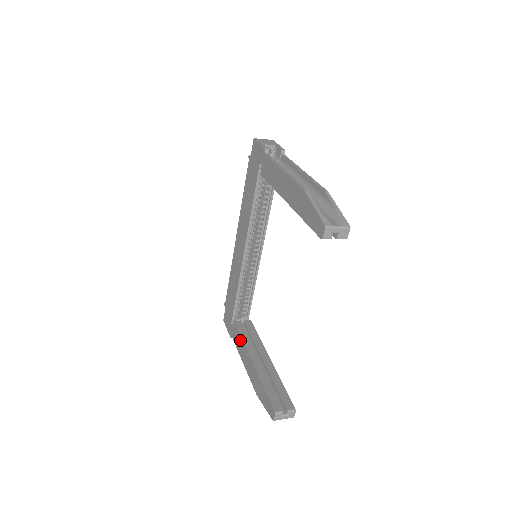
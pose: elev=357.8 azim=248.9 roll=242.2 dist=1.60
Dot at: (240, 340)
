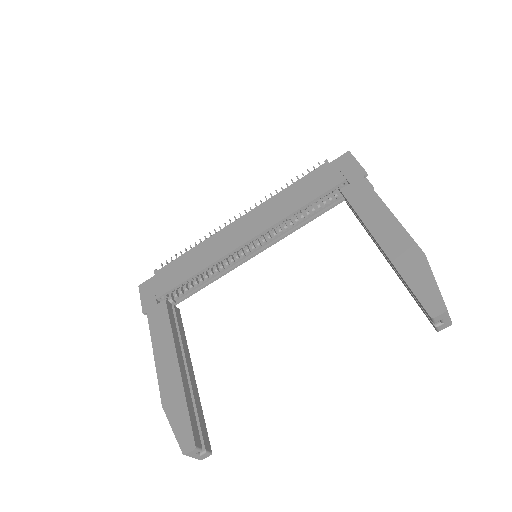
Dot at: (166, 327)
